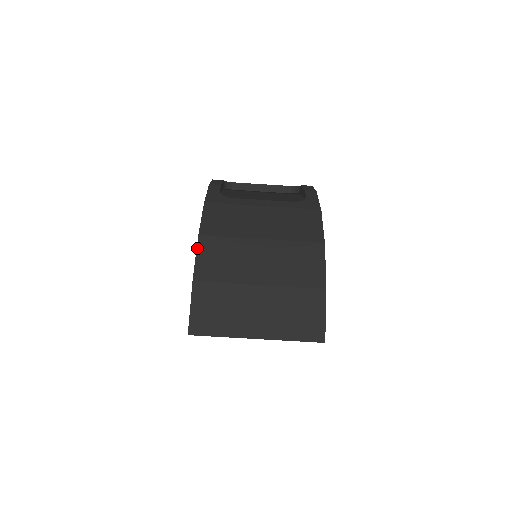
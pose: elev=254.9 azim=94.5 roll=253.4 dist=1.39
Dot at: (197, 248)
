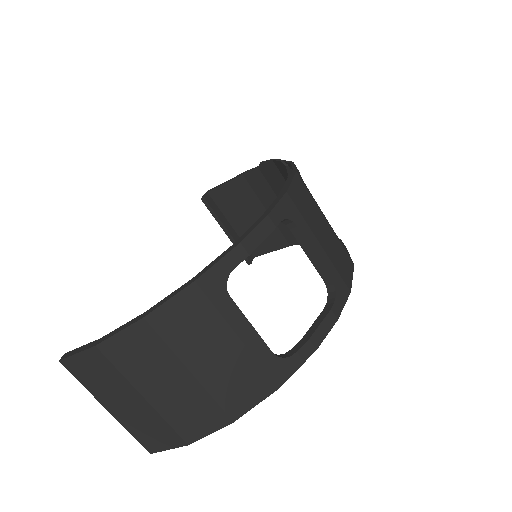
Dot at: (129, 326)
